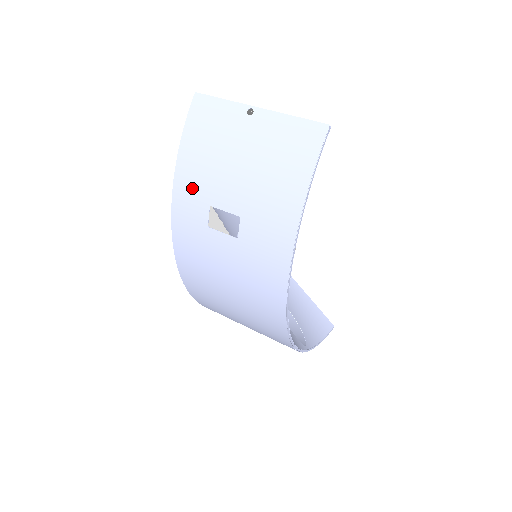
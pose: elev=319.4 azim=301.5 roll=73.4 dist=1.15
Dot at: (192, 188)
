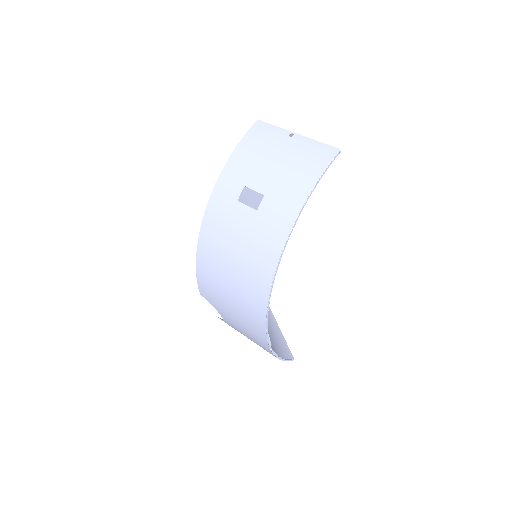
Dot at: (236, 173)
